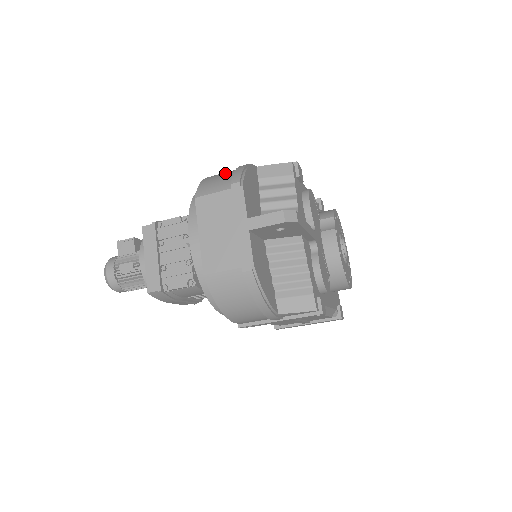
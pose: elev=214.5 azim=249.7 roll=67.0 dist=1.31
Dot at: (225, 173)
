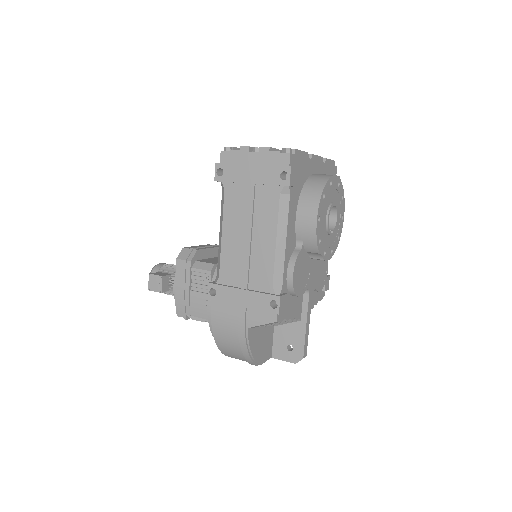
Dot at: (232, 347)
